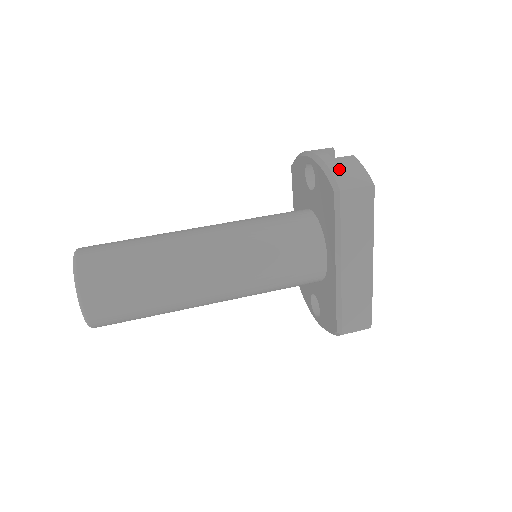
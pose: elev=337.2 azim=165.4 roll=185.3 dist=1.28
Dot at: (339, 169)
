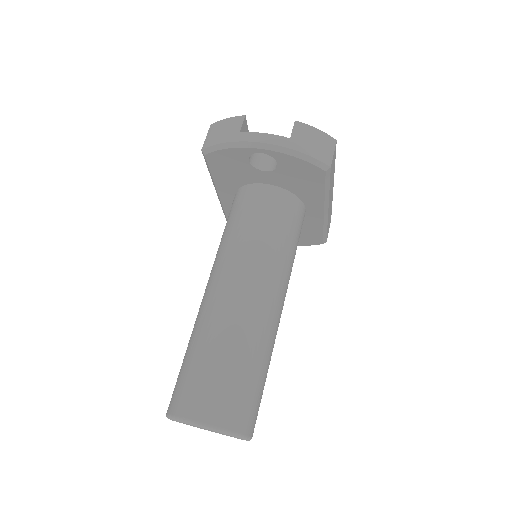
Dot at: (310, 147)
